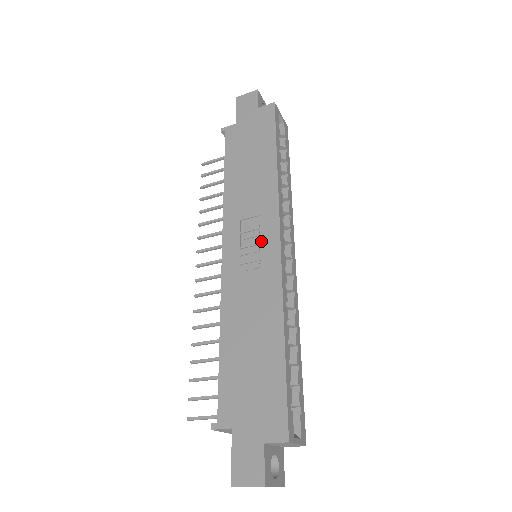
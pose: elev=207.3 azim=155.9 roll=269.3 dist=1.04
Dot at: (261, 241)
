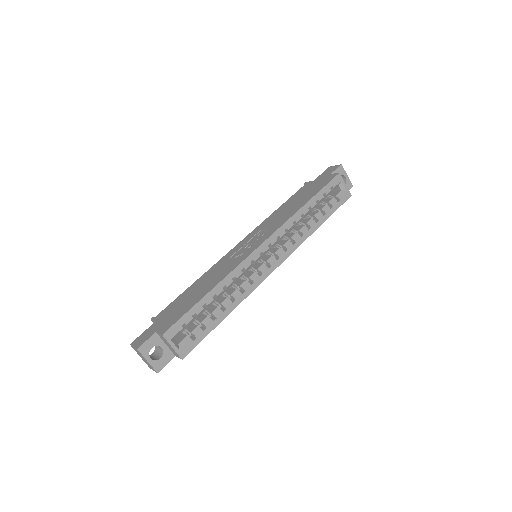
Dot at: (255, 242)
